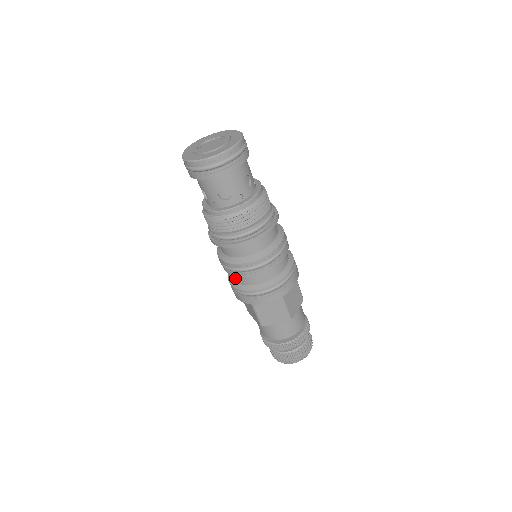
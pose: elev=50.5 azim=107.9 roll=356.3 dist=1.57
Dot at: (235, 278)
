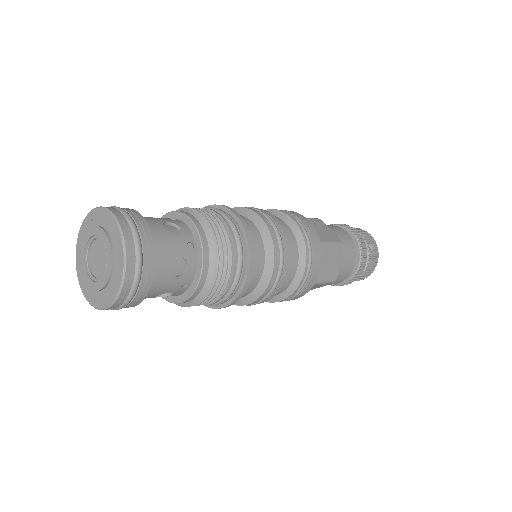
Dot at: occluded
